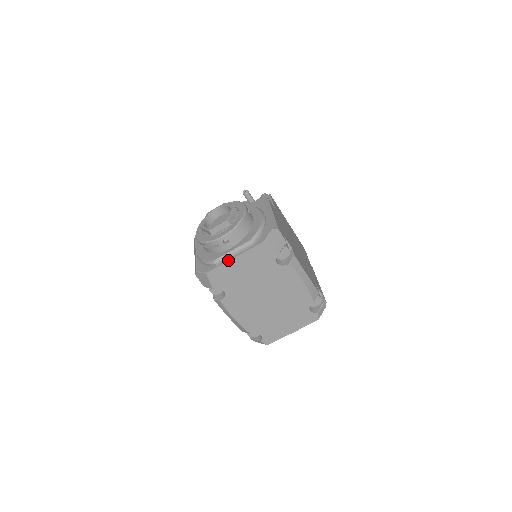
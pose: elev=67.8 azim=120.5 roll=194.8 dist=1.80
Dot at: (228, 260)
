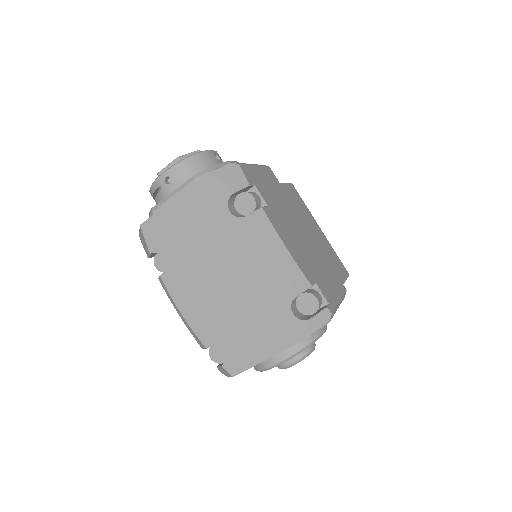
Dot at: (166, 204)
